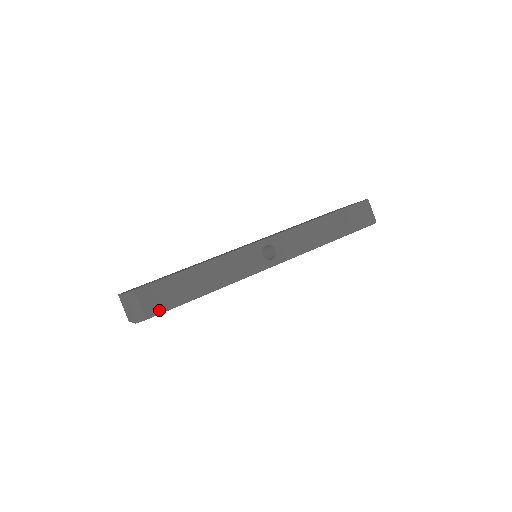
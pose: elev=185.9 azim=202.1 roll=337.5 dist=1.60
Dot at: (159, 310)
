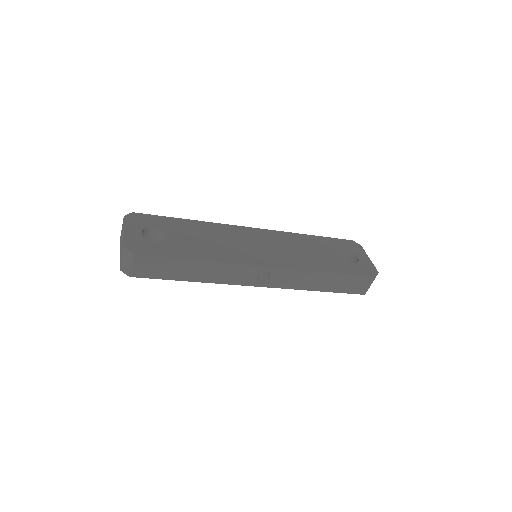
Dot at: (145, 275)
